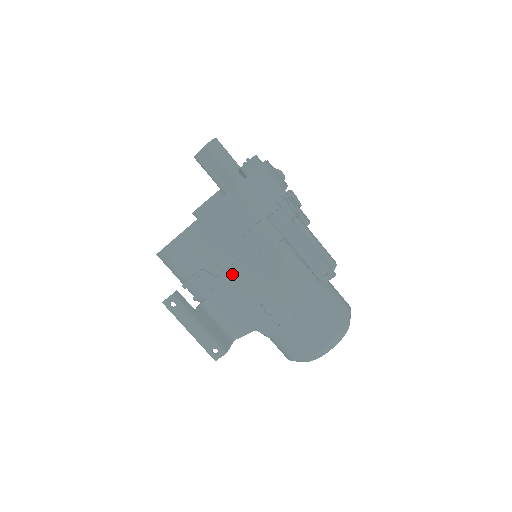
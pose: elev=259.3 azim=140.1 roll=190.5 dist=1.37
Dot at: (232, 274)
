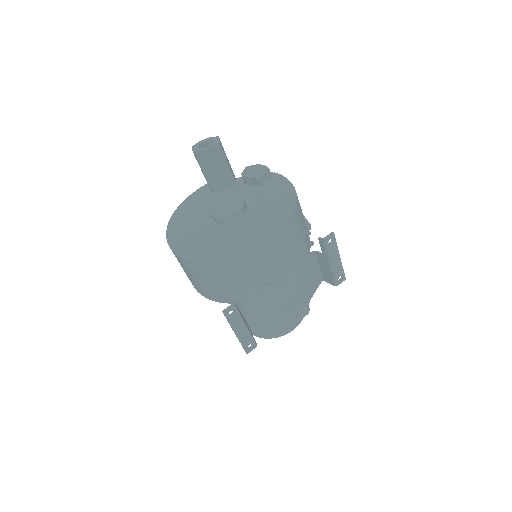
Dot at: (282, 283)
